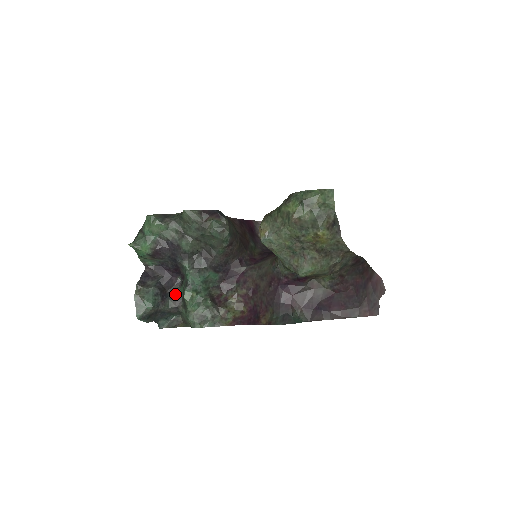
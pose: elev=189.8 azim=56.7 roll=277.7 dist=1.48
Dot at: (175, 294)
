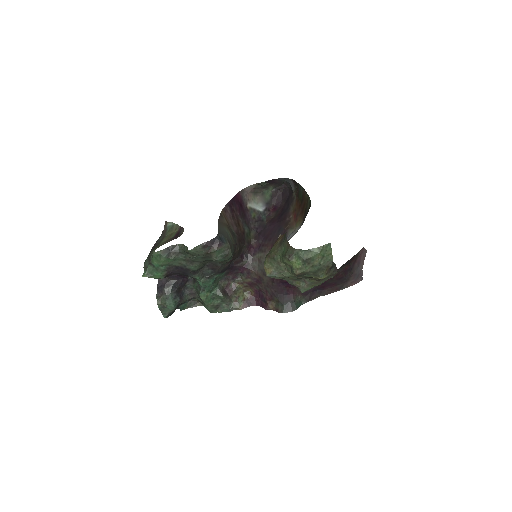
Dot at: (189, 289)
